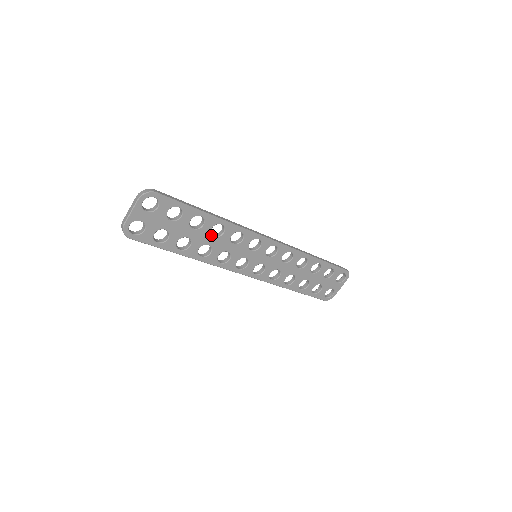
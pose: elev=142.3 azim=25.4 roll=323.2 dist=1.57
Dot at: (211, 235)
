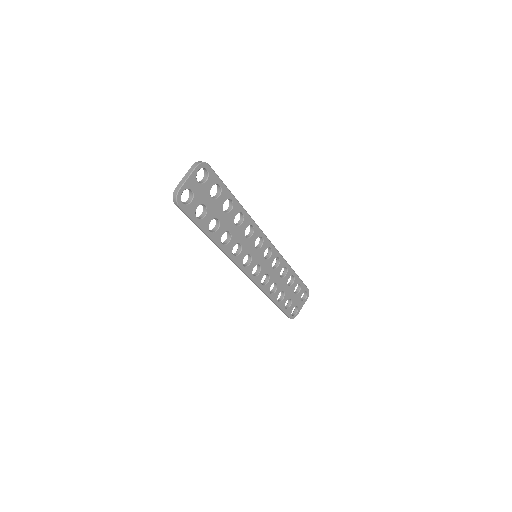
Dot at: occluded
